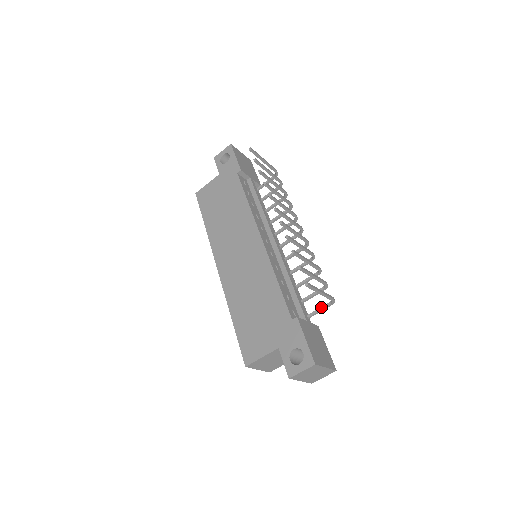
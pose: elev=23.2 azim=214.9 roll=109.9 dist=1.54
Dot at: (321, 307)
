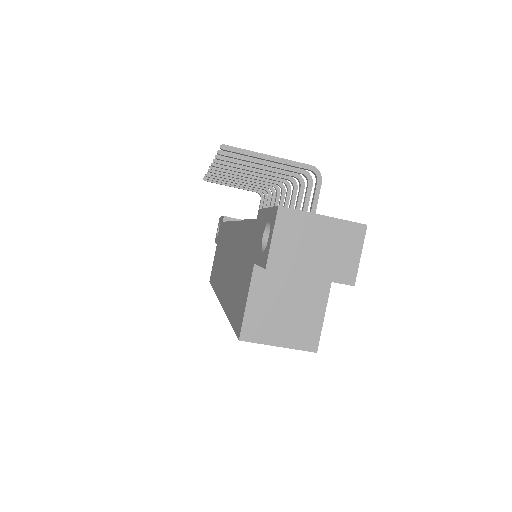
Dot at: occluded
